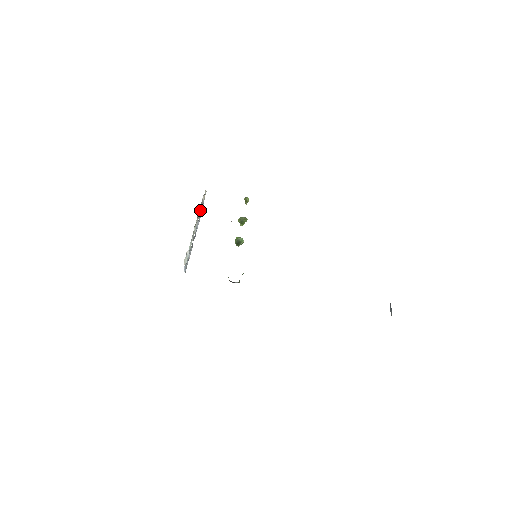
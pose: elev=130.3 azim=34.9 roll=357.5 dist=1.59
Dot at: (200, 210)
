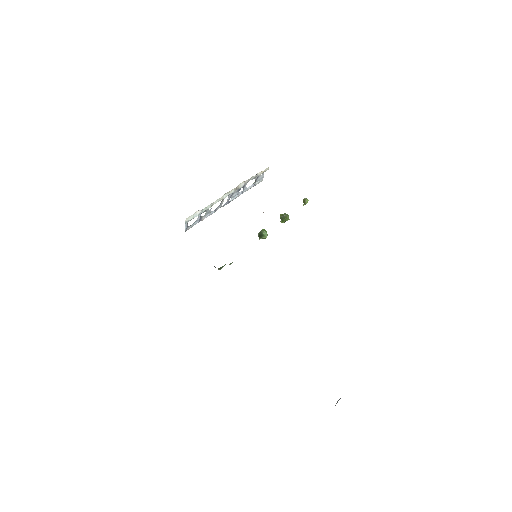
Dot at: (247, 182)
